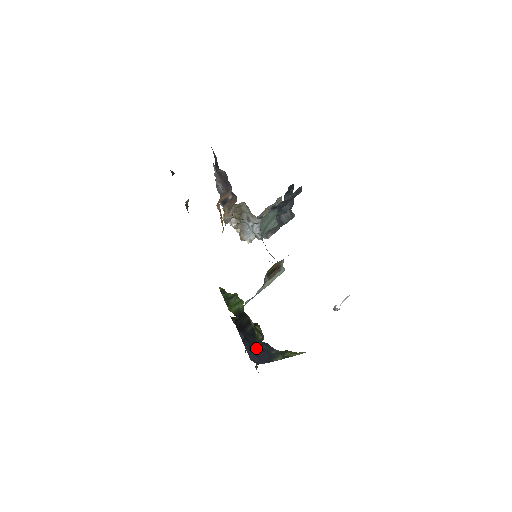
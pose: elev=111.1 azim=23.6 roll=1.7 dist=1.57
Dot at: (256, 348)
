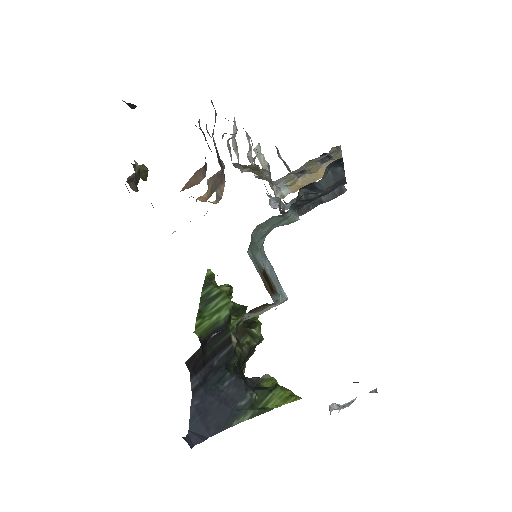
Dot at: (214, 400)
